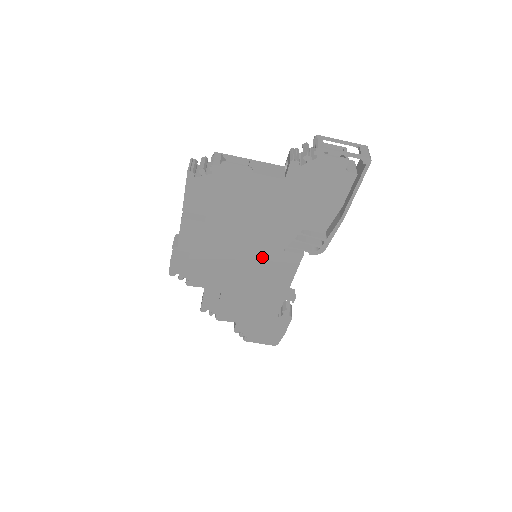
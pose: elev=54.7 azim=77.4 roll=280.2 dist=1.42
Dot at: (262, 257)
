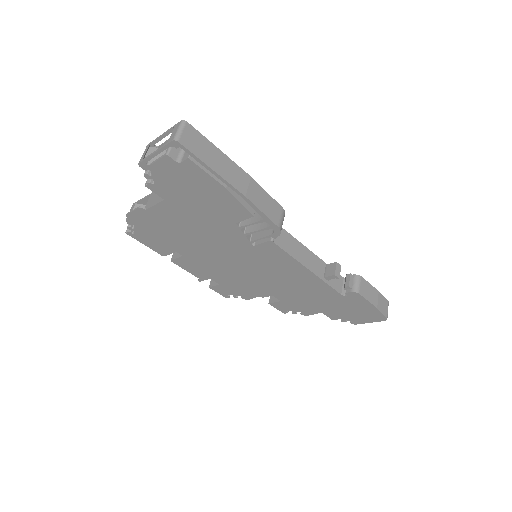
Dot at: (250, 258)
